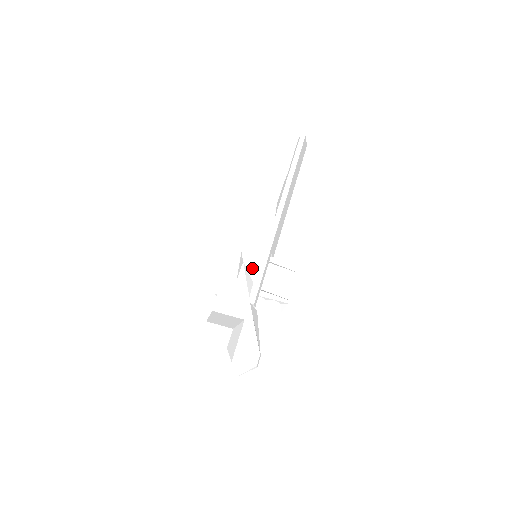
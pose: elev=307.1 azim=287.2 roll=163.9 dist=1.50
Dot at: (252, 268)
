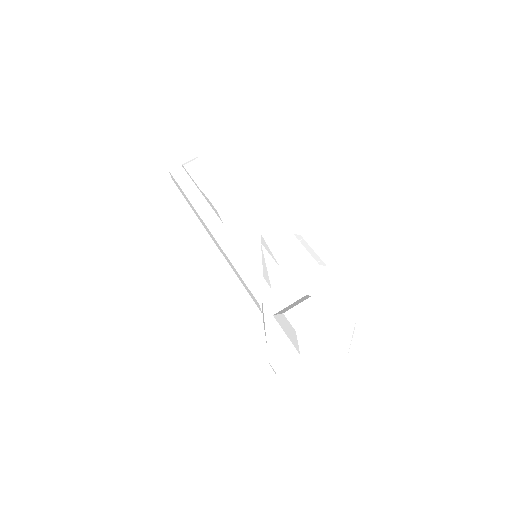
Dot at: (269, 251)
